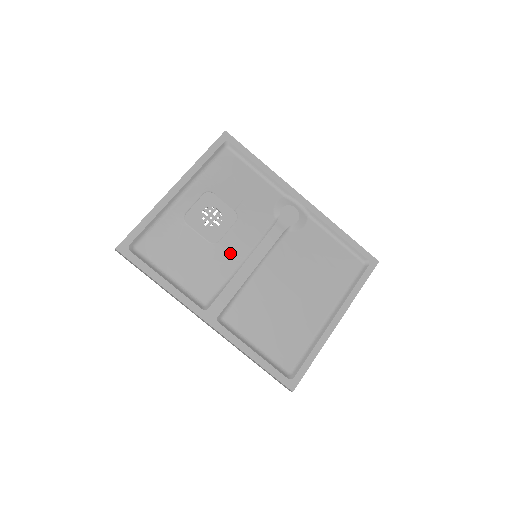
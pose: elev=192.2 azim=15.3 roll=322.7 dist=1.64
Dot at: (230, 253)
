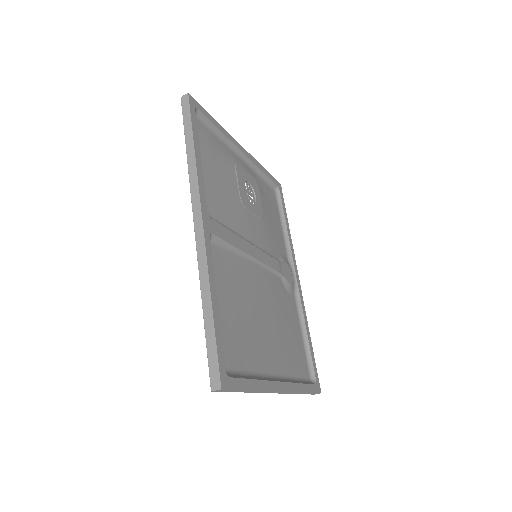
Dot at: (246, 224)
